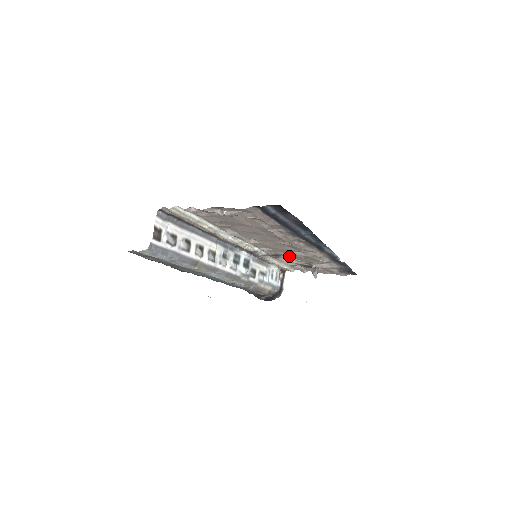
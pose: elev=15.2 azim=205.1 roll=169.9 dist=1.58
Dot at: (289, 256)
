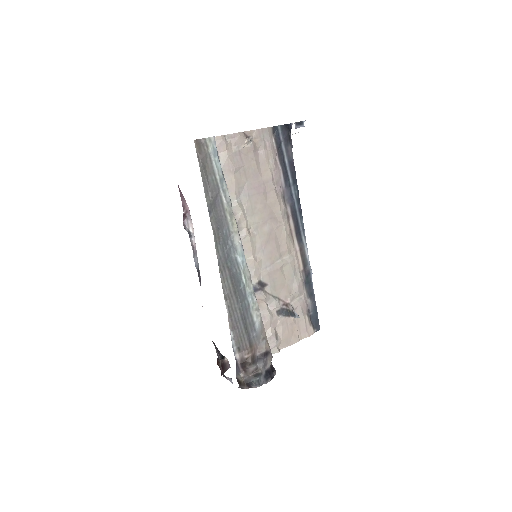
Dot at: (272, 281)
